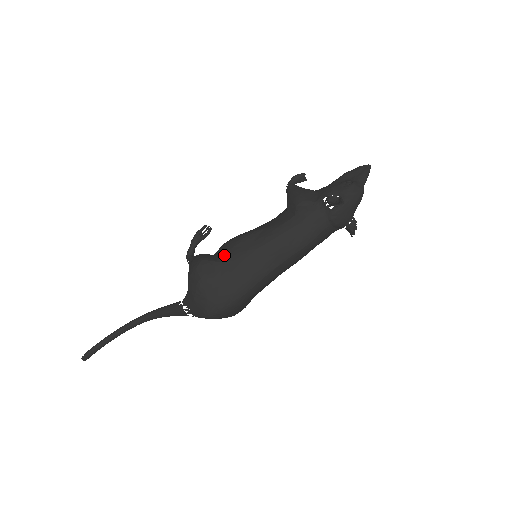
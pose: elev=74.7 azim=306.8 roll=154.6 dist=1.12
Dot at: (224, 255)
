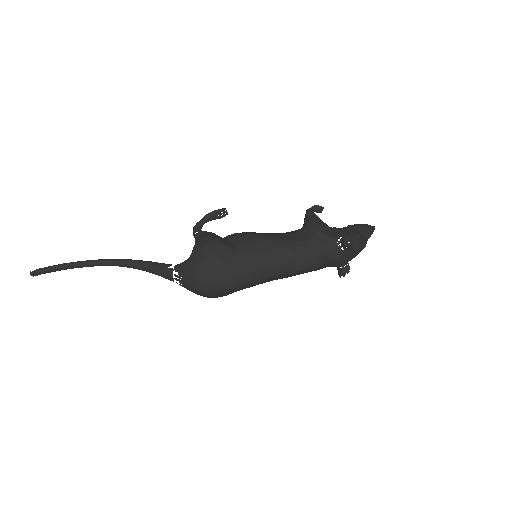
Dot at: (237, 245)
